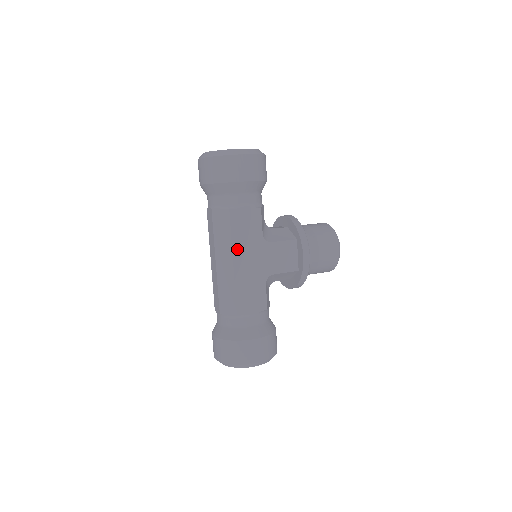
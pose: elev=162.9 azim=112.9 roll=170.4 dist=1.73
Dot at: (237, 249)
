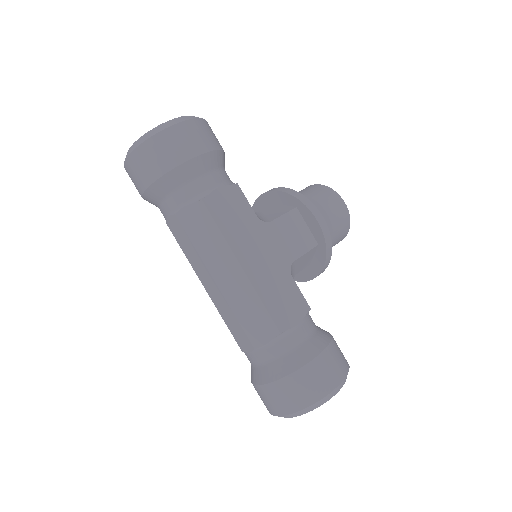
Dot at: (236, 246)
